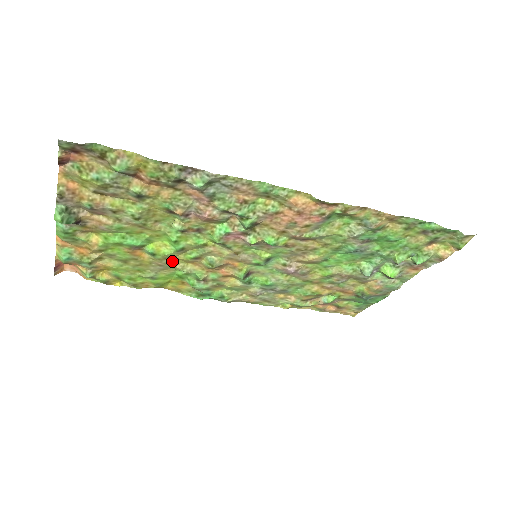
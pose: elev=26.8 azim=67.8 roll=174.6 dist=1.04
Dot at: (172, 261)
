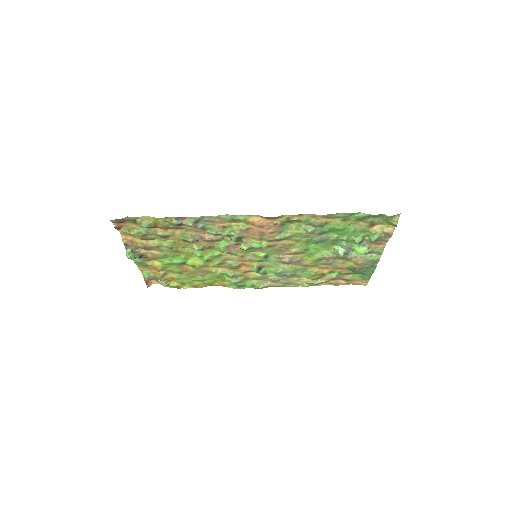
Dot at: (207, 268)
